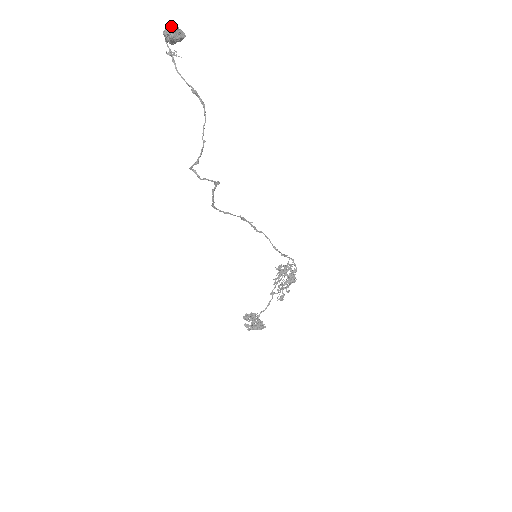
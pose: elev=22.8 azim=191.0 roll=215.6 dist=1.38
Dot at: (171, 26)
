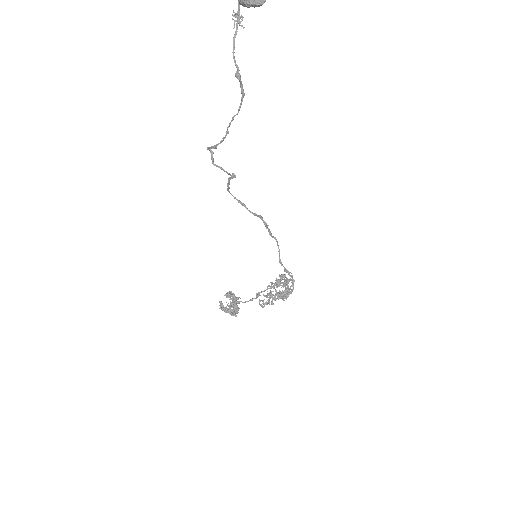
Dot at: out of frame
